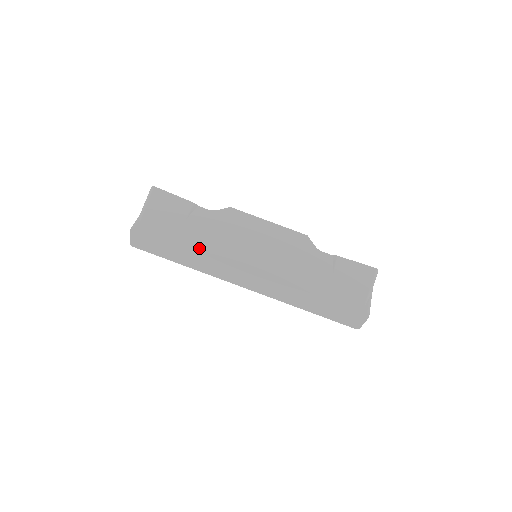
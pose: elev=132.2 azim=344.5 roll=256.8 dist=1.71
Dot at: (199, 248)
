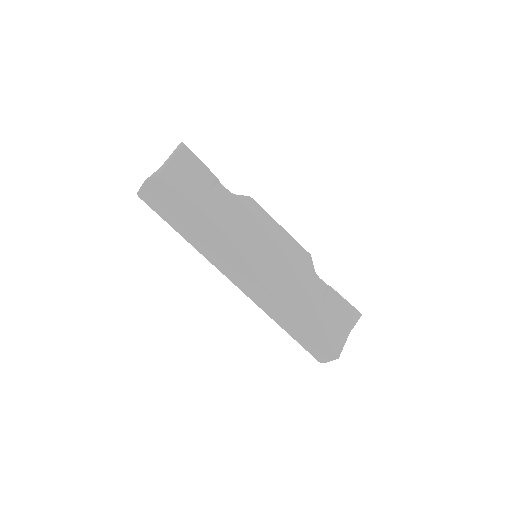
Dot at: (207, 229)
